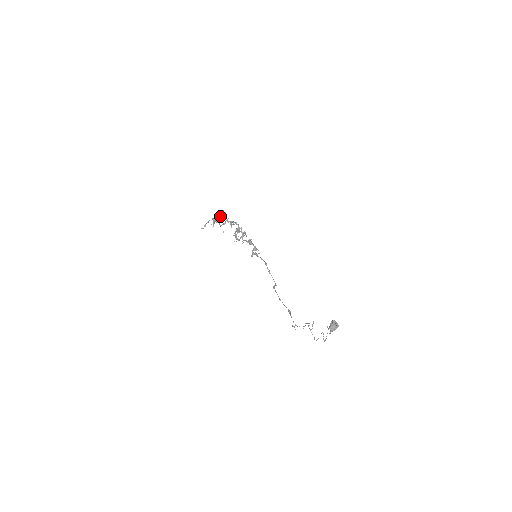
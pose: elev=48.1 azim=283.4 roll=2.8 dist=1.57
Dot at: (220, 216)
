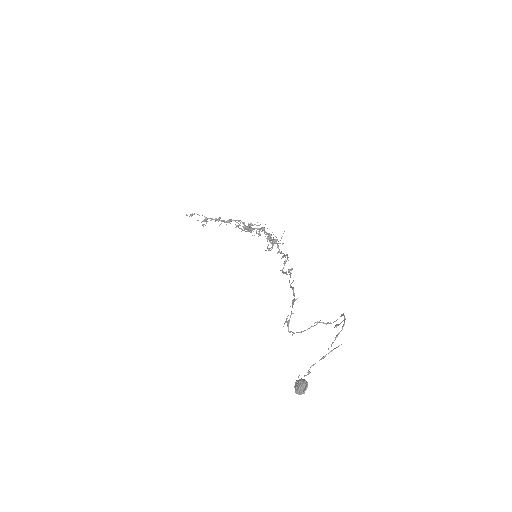
Dot at: (221, 220)
